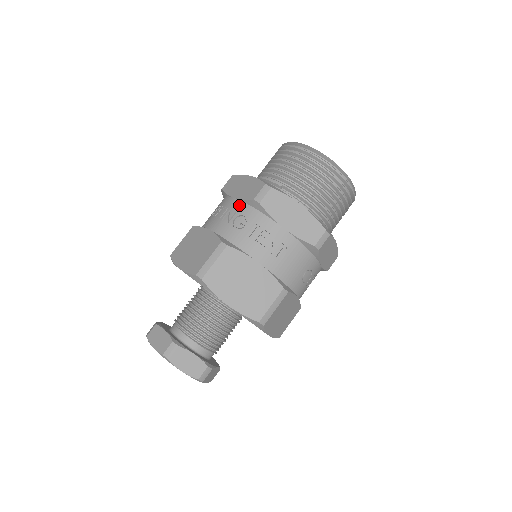
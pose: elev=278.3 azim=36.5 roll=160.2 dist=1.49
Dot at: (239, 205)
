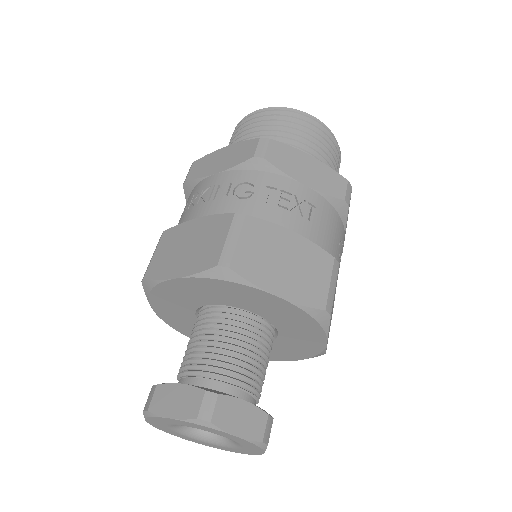
Dot at: (231, 175)
